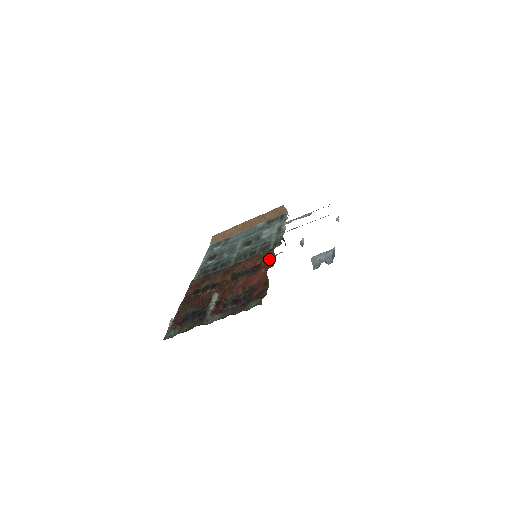
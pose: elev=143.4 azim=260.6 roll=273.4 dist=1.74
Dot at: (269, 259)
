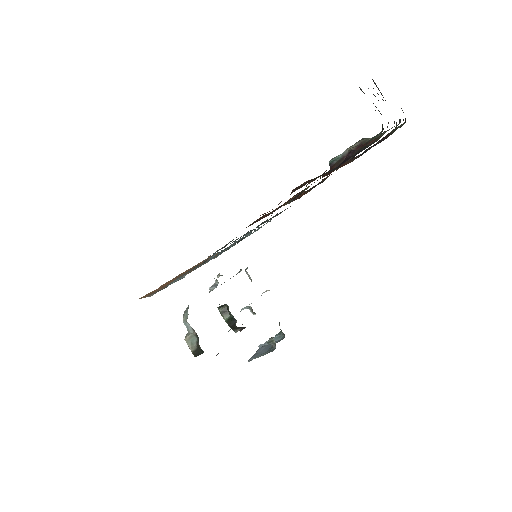
Dot at: occluded
